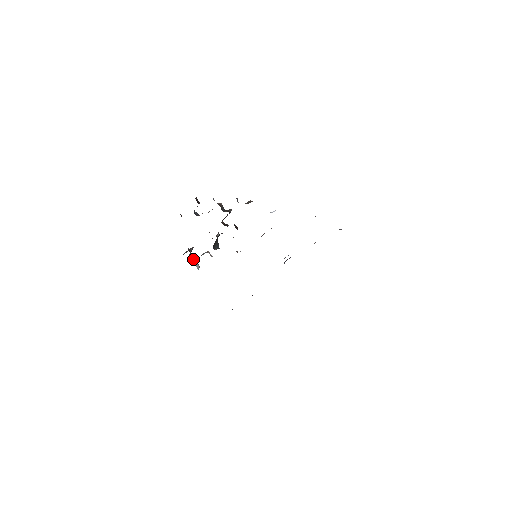
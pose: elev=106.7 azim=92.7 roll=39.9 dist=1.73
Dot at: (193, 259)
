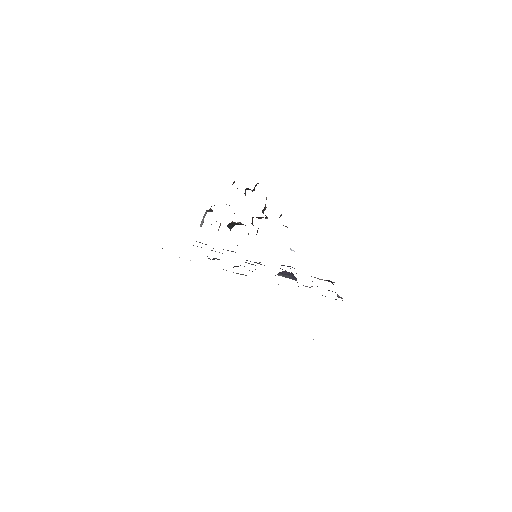
Dot at: occluded
